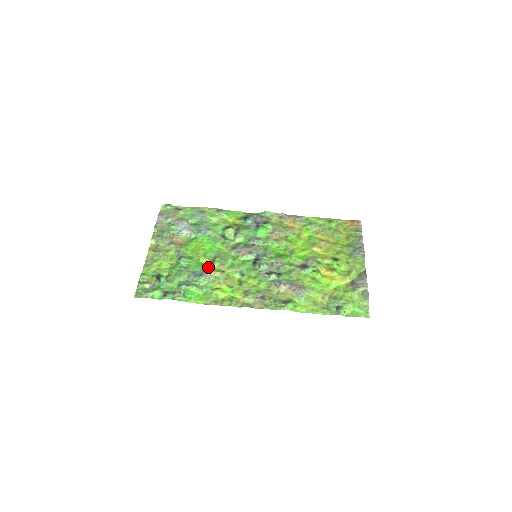
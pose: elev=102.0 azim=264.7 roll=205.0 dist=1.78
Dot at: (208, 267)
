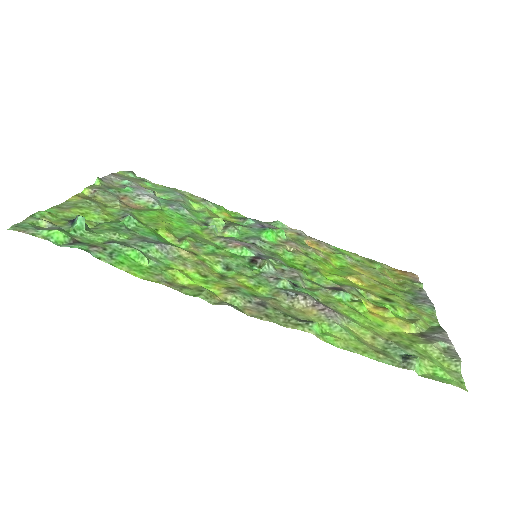
Dot at: (170, 242)
